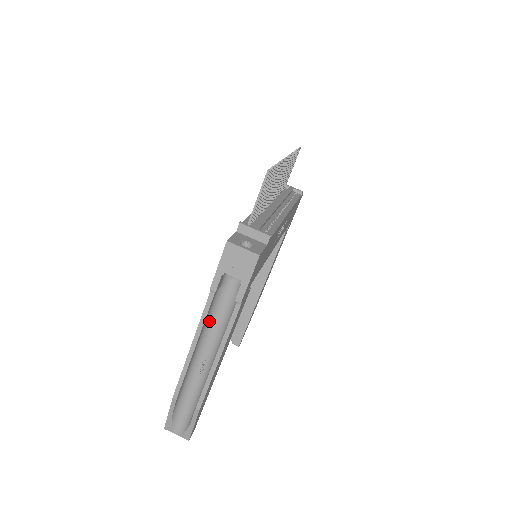
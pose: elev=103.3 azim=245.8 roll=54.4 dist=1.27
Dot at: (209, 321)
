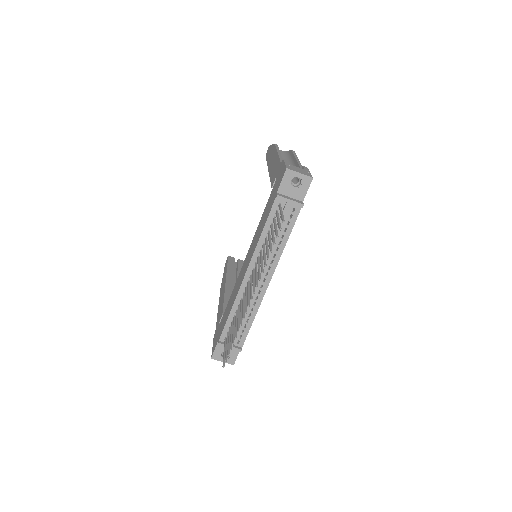
Dot at: occluded
